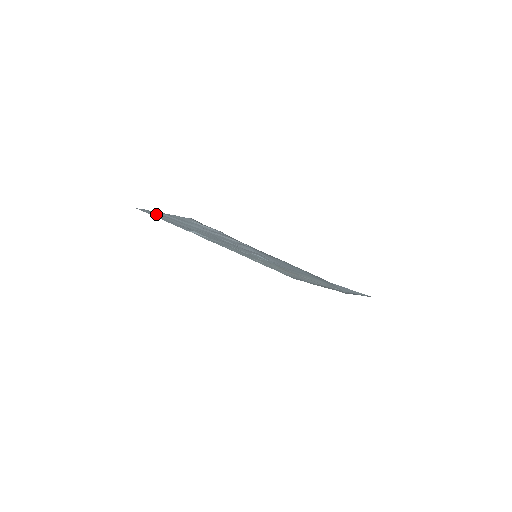
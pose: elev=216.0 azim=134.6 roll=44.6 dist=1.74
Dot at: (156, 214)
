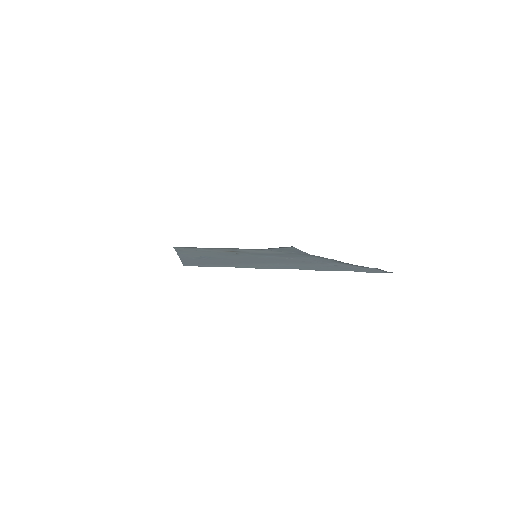
Dot at: (237, 266)
